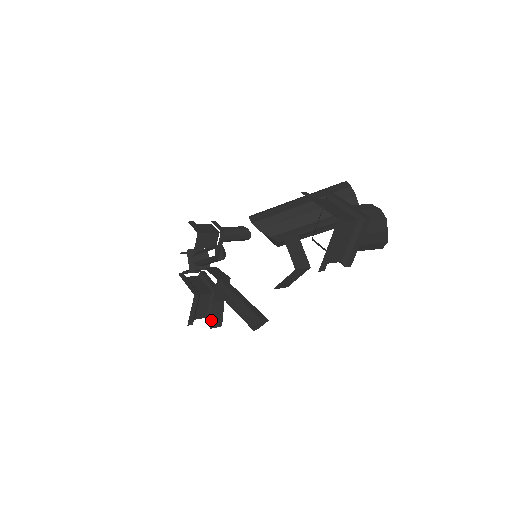
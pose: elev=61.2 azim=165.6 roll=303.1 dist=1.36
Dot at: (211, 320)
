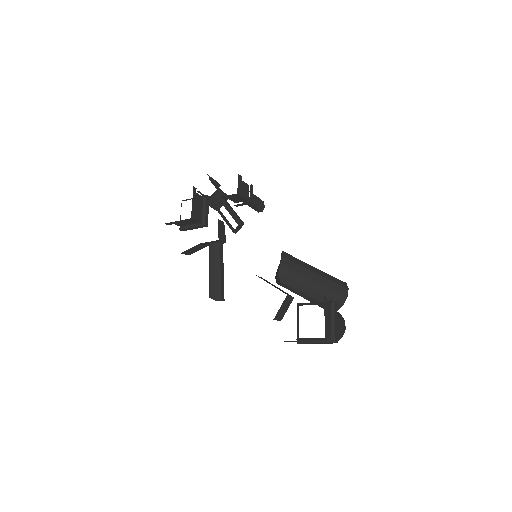
Dot at: (187, 250)
